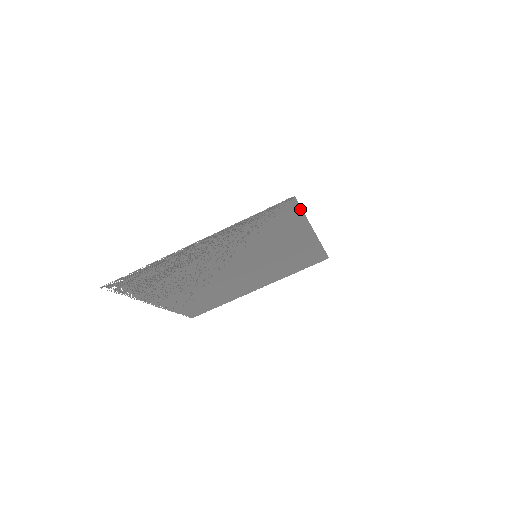
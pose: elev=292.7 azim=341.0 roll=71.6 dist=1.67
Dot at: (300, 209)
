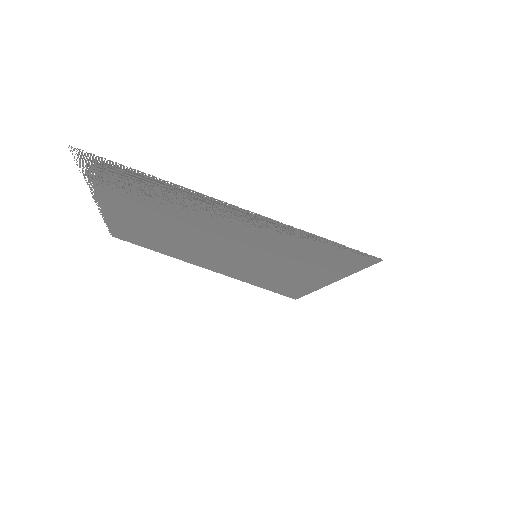
Dot at: (362, 268)
